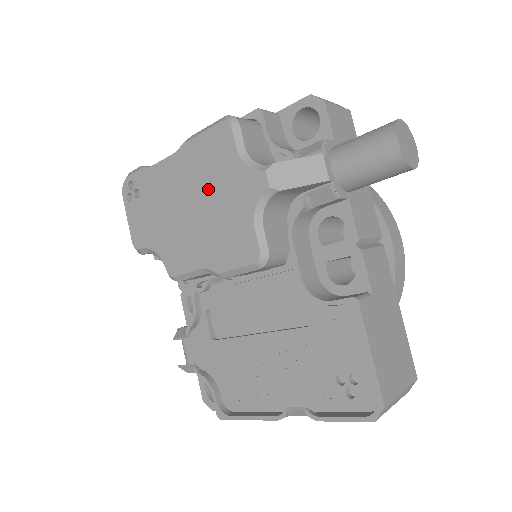
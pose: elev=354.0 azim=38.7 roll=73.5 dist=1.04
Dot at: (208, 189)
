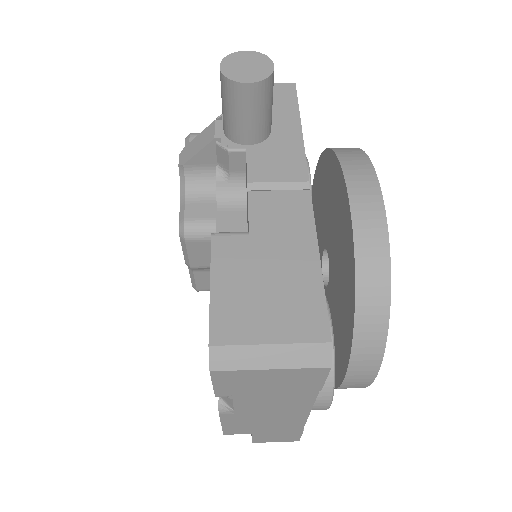
Dot at: occluded
